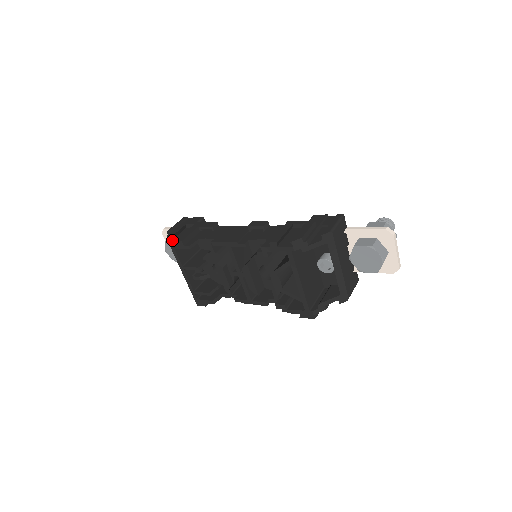
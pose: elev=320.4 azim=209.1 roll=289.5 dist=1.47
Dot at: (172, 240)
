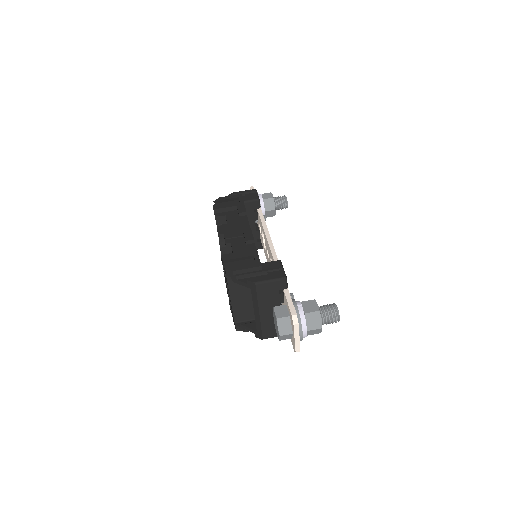
Dot at: (219, 203)
